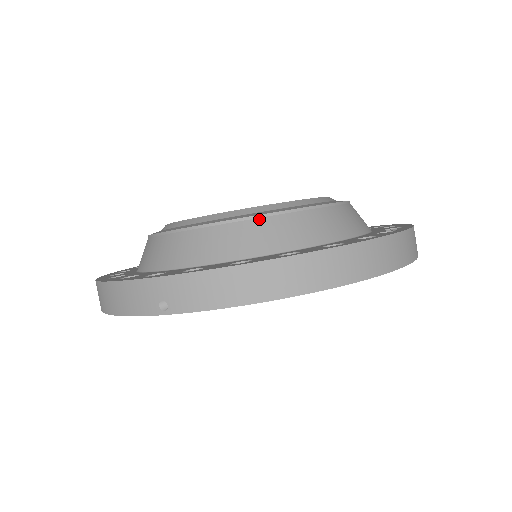
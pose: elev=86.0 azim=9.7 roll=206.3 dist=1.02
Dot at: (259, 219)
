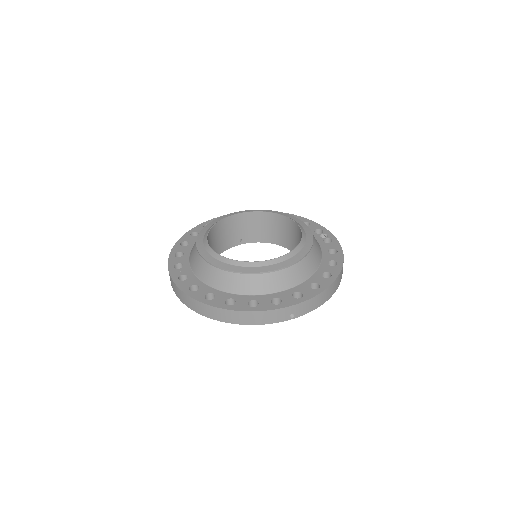
Dot at: (305, 258)
